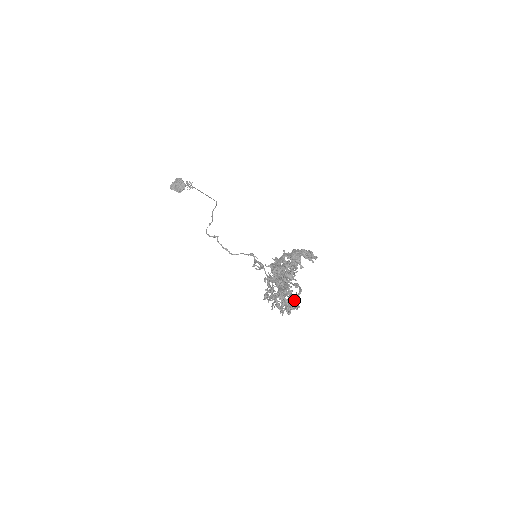
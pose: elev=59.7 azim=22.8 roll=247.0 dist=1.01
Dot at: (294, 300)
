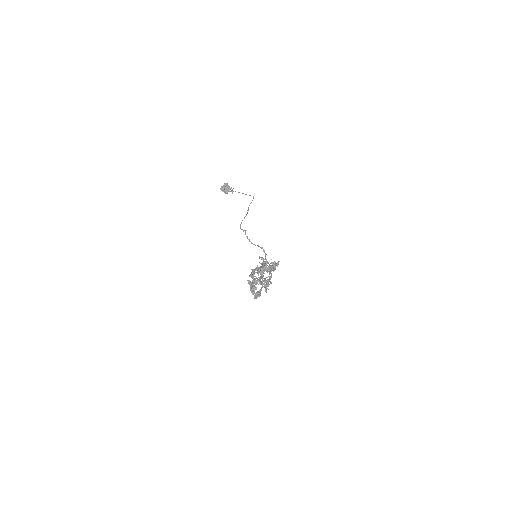
Dot at: (257, 293)
